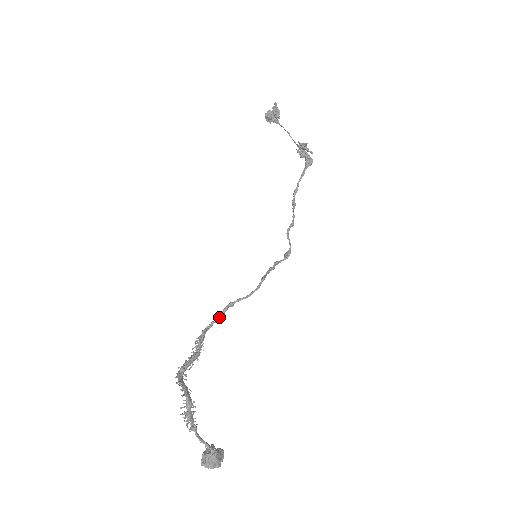
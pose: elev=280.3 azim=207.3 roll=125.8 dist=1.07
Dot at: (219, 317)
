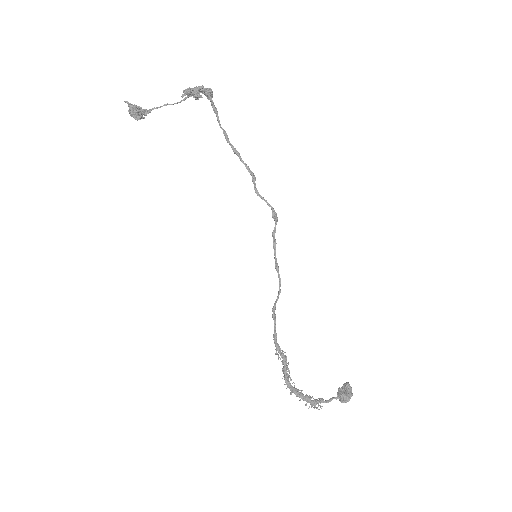
Dot at: (275, 325)
